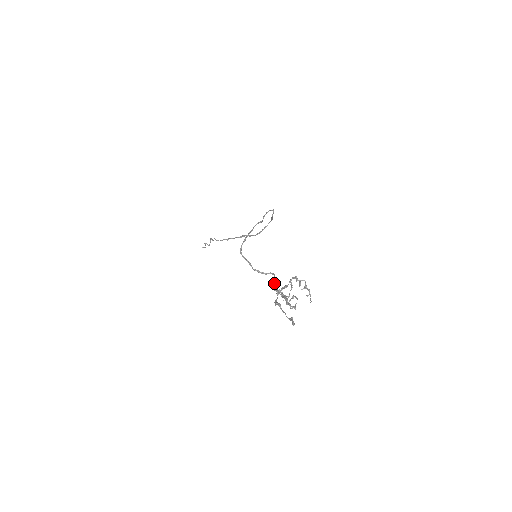
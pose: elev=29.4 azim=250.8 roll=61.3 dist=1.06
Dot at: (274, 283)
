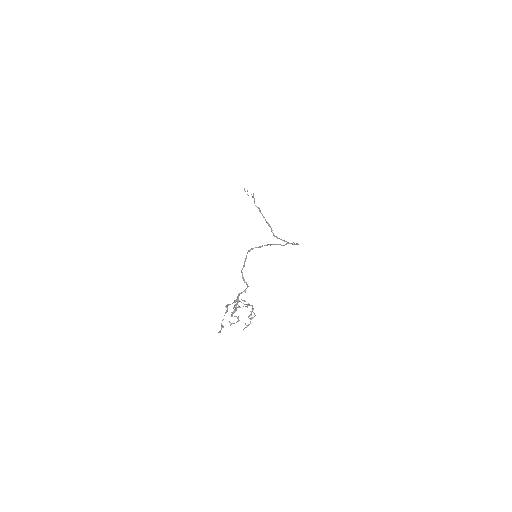
Dot at: (241, 293)
